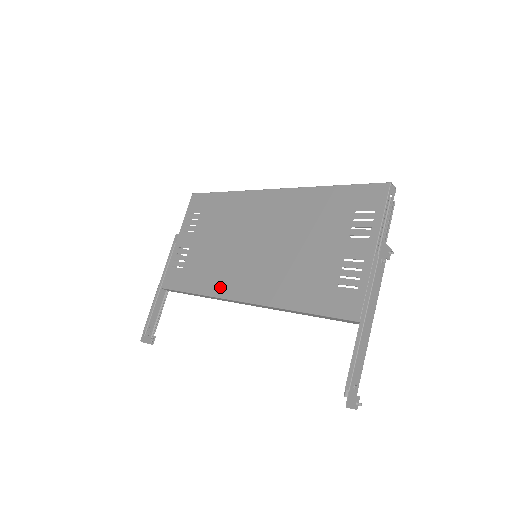
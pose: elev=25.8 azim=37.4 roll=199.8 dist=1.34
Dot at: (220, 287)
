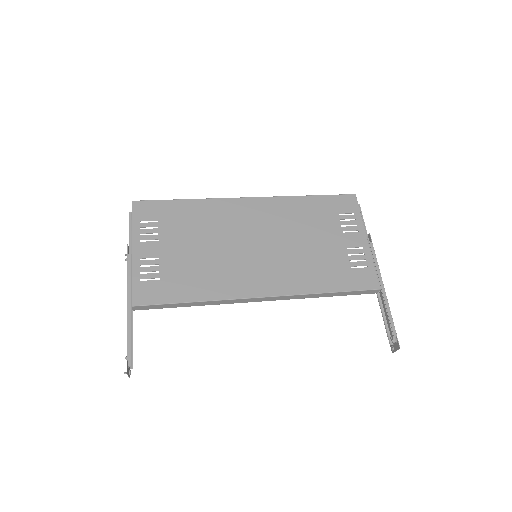
Dot at: (229, 289)
